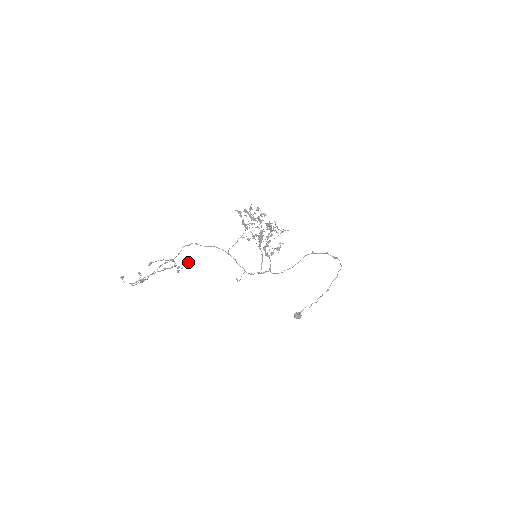
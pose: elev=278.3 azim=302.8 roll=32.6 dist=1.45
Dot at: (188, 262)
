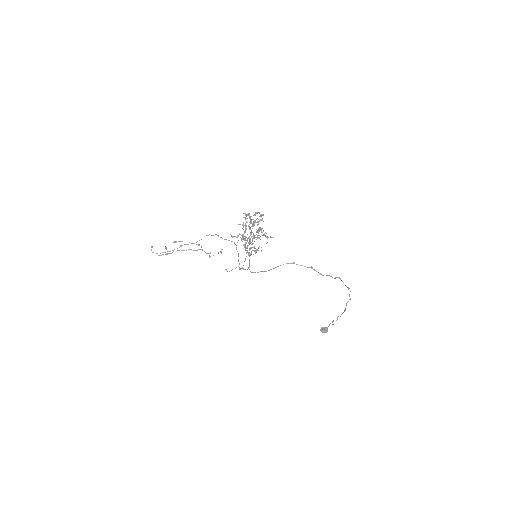
Dot at: (221, 251)
